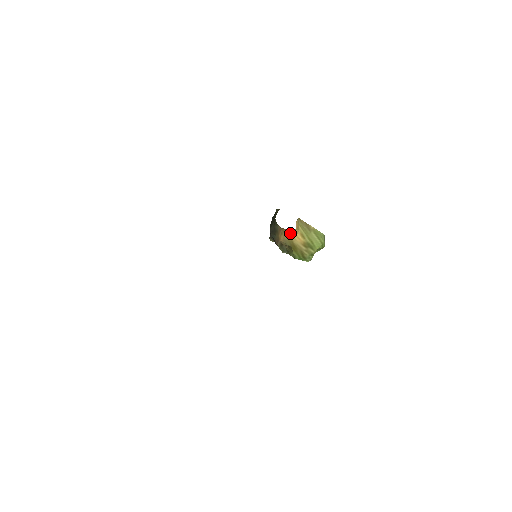
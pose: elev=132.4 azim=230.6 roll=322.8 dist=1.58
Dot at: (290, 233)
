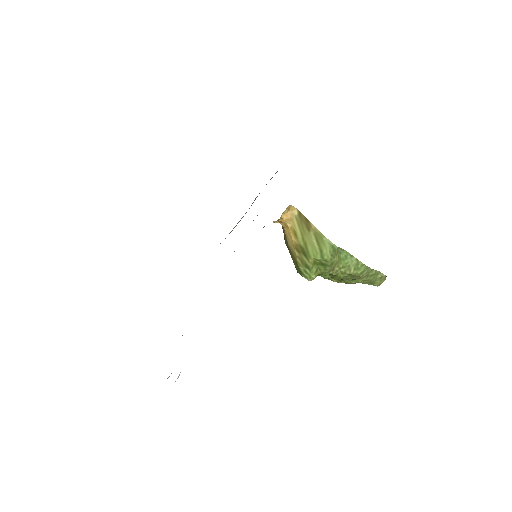
Dot at: (284, 228)
